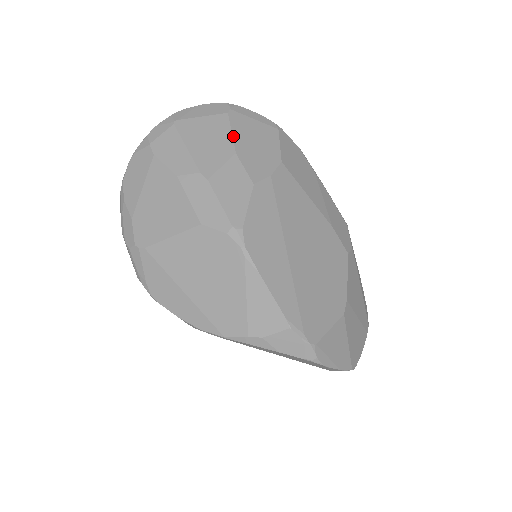
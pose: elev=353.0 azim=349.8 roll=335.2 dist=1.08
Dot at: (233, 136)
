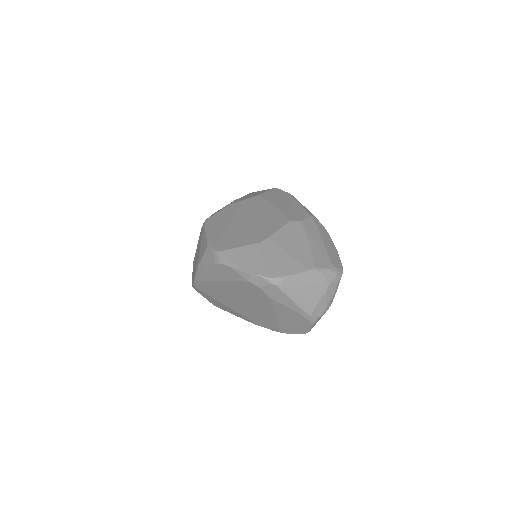
Dot at: (241, 197)
